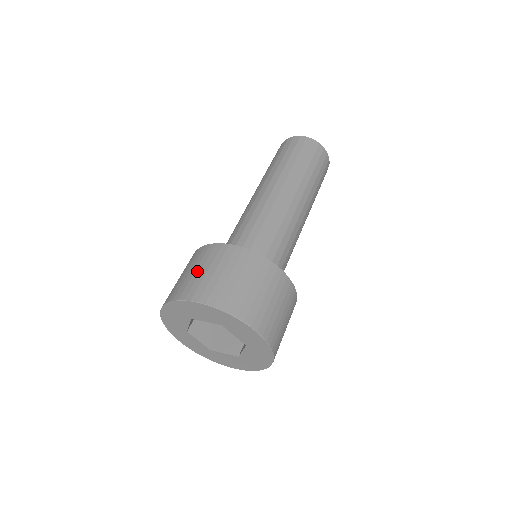
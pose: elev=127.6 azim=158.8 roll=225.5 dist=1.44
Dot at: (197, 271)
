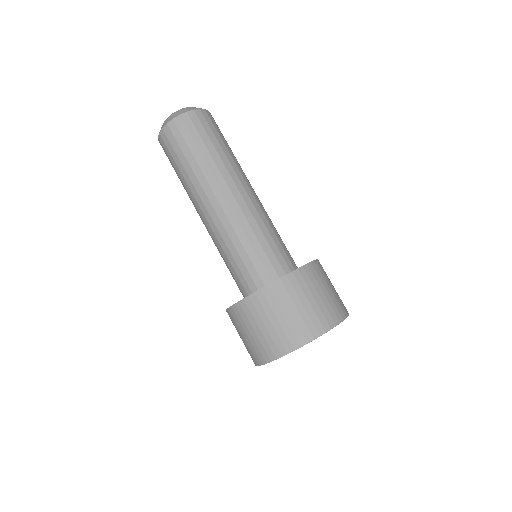
Dot at: (262, 329)
